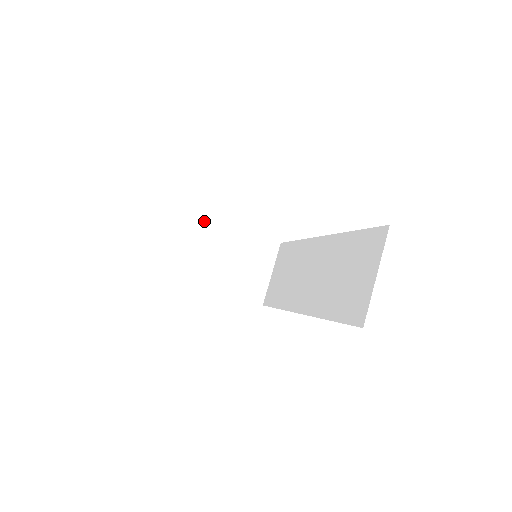
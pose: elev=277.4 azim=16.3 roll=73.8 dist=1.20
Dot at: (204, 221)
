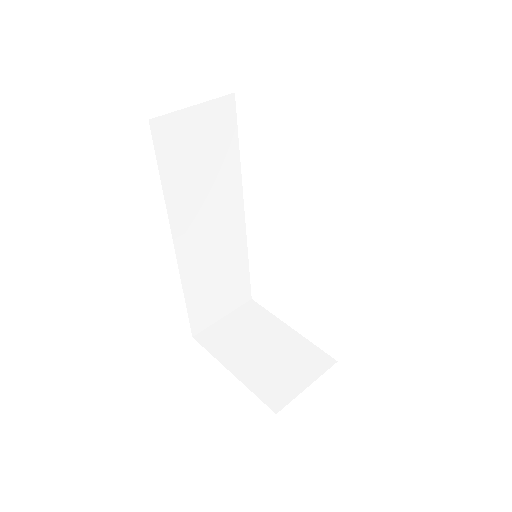
Dot at: (261, 311)
